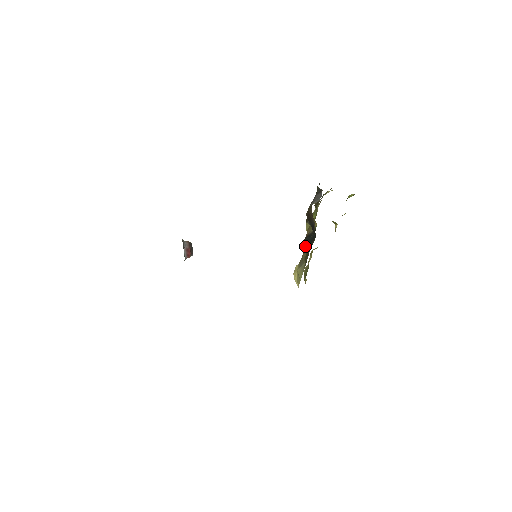
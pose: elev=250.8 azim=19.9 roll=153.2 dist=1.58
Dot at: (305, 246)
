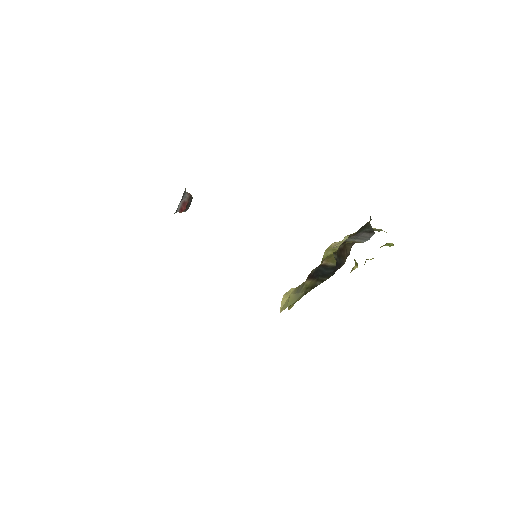
Dot at: (314, 274)
